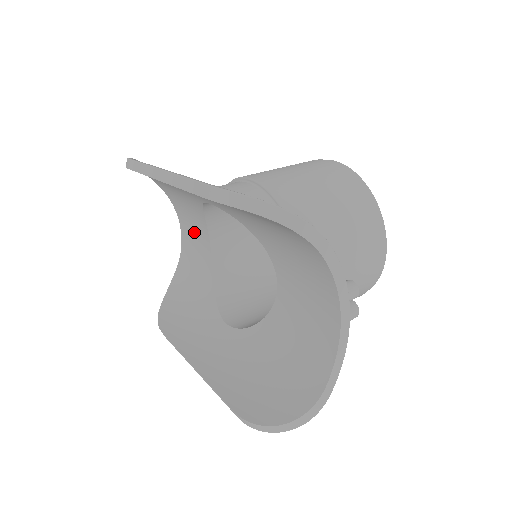
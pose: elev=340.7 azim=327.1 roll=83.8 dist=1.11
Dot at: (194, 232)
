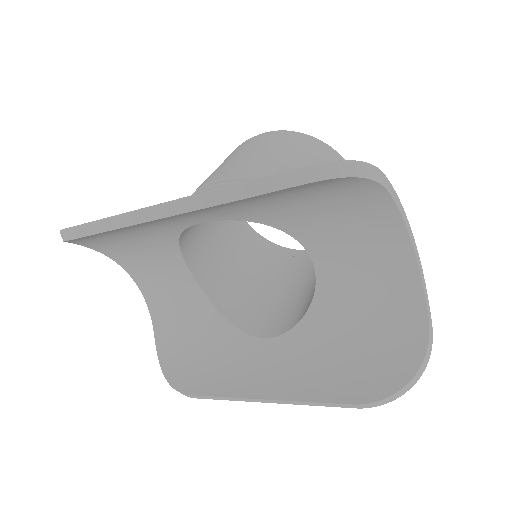
Dot at: (161, 276)
